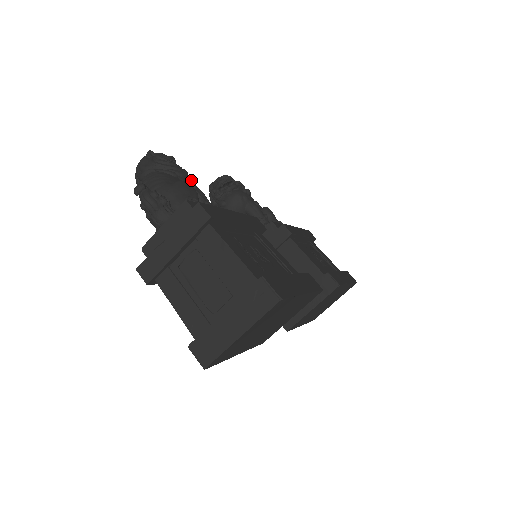
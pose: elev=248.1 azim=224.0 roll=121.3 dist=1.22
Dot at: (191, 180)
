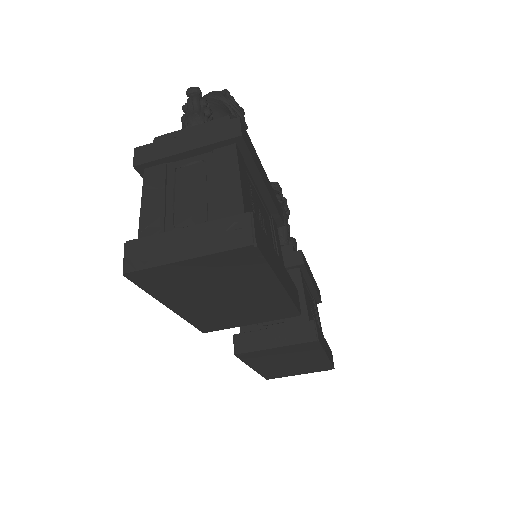
Dot at: occluded
